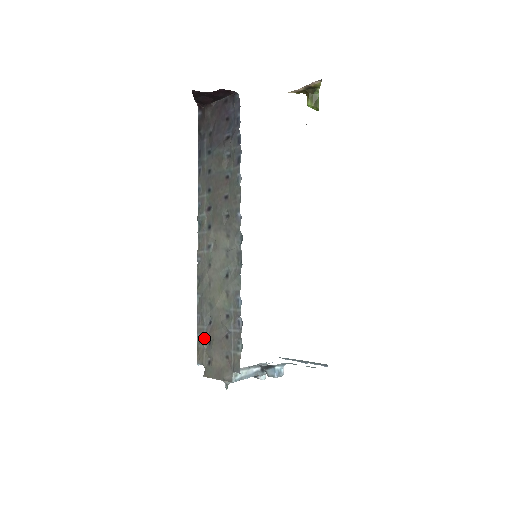
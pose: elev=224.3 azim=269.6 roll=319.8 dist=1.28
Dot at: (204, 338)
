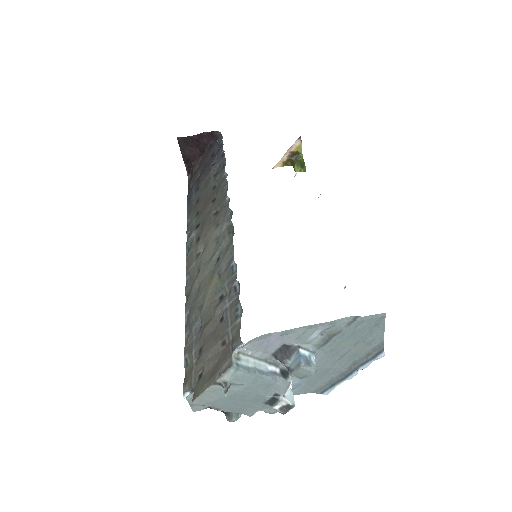
Dot at: (193, 351)
